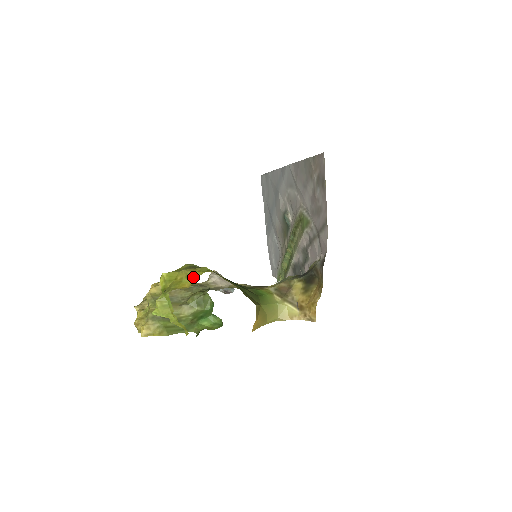
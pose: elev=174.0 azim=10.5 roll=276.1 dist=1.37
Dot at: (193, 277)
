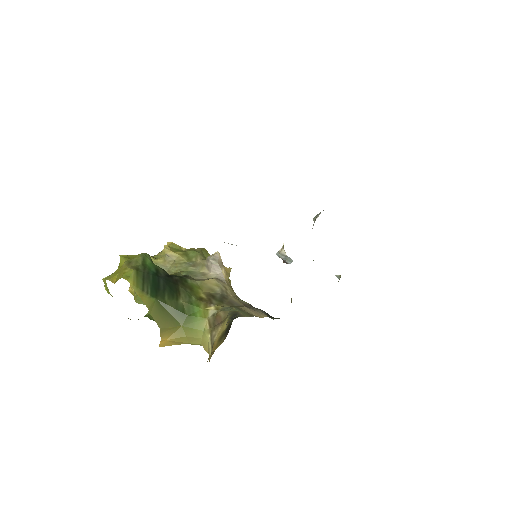
Dot at: (119, 276)
